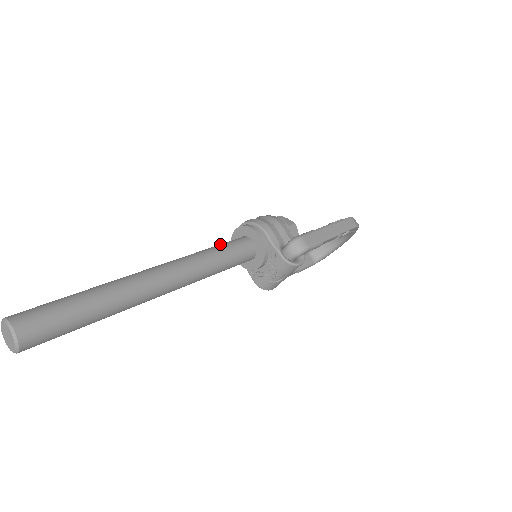
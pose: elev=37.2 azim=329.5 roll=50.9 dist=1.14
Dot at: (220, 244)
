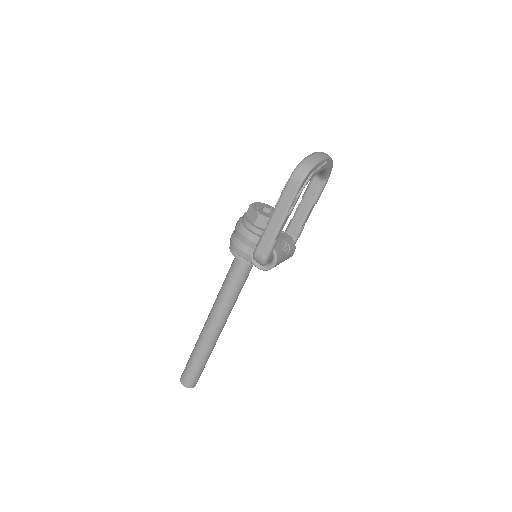
Dot at: (228, 272)
